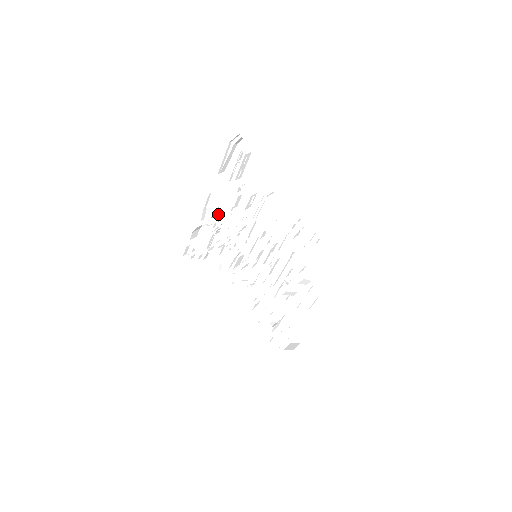
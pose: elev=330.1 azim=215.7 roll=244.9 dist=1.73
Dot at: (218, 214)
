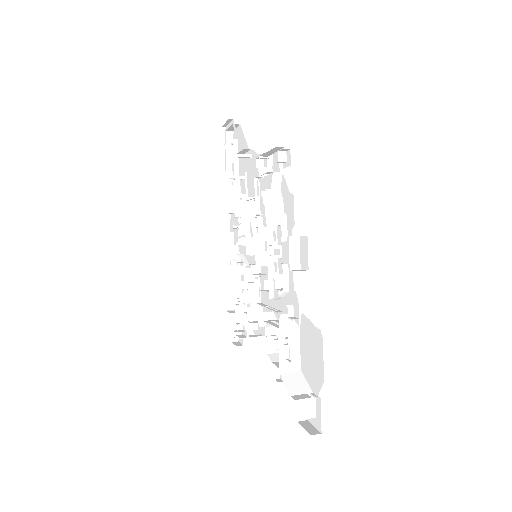
Dot at: (235, 243)
